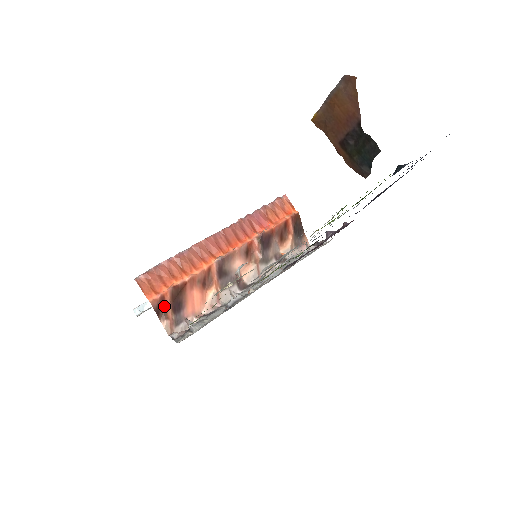
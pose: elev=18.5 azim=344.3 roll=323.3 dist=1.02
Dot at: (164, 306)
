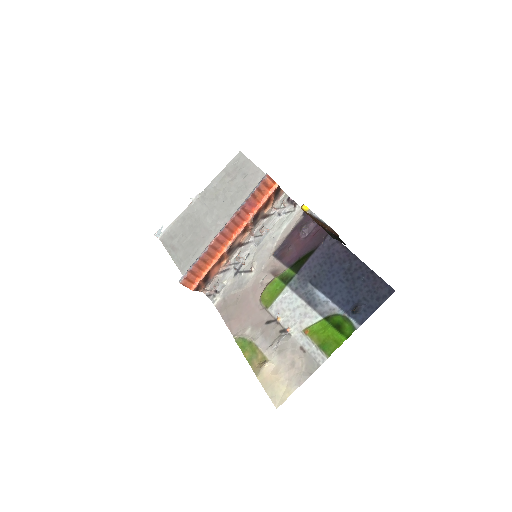
Dot at: (200, 286)
